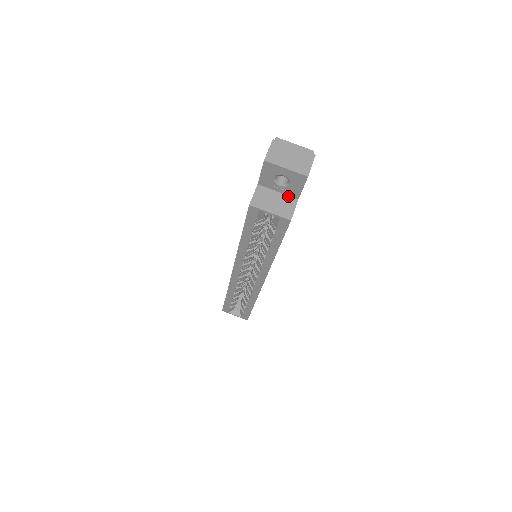
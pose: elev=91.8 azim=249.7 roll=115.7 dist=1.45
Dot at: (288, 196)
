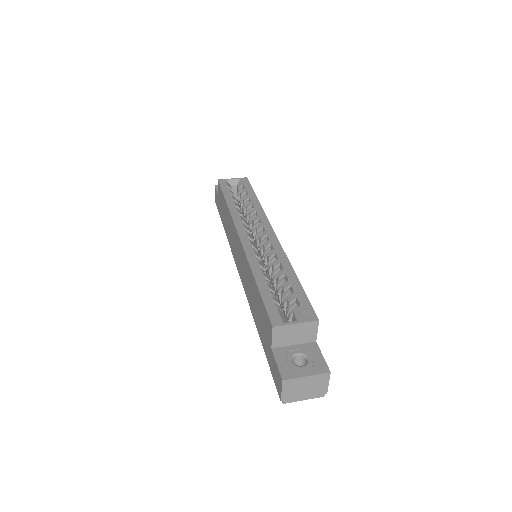
Dot at: occluded
